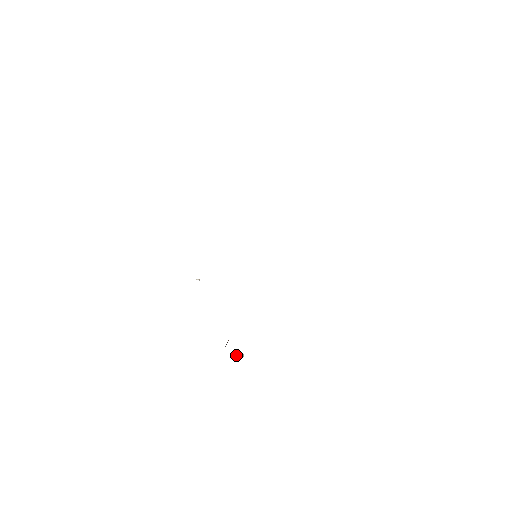
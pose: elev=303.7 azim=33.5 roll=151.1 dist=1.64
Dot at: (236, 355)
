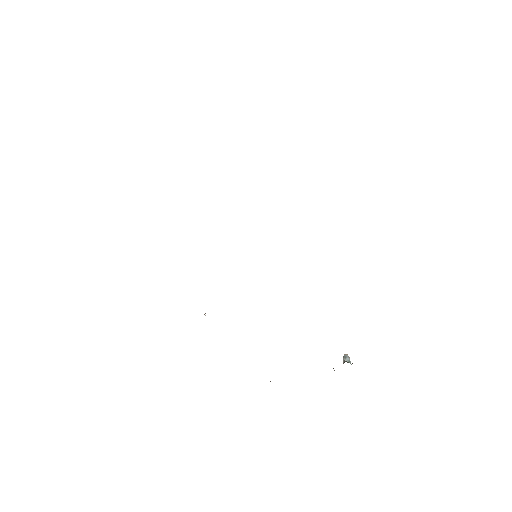
Dot at: occluded
